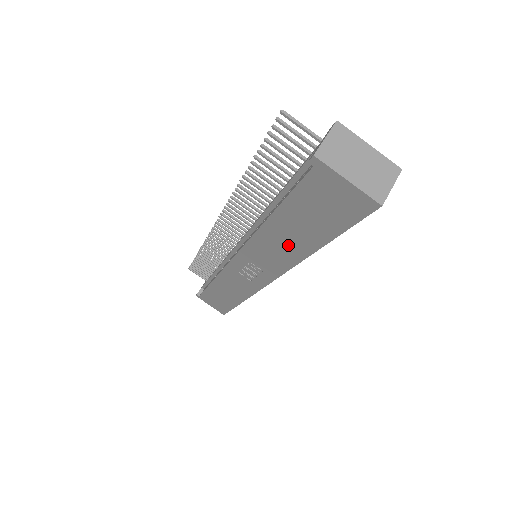
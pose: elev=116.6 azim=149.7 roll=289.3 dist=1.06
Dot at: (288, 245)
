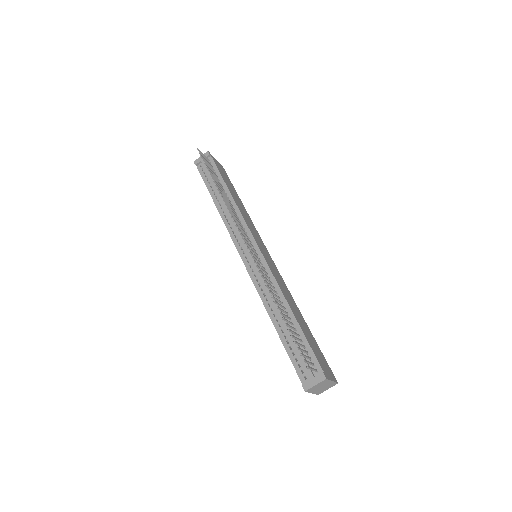
Dot at: occluded
